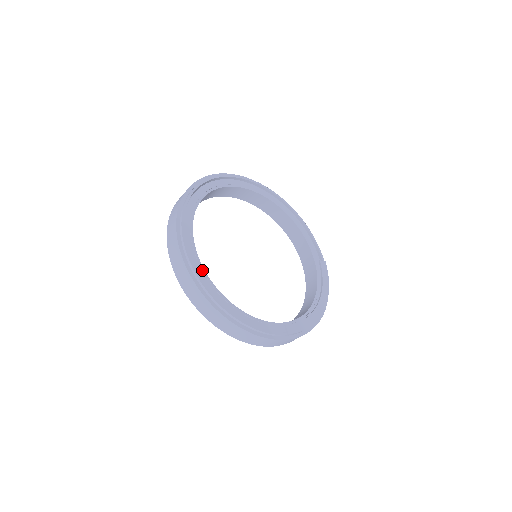
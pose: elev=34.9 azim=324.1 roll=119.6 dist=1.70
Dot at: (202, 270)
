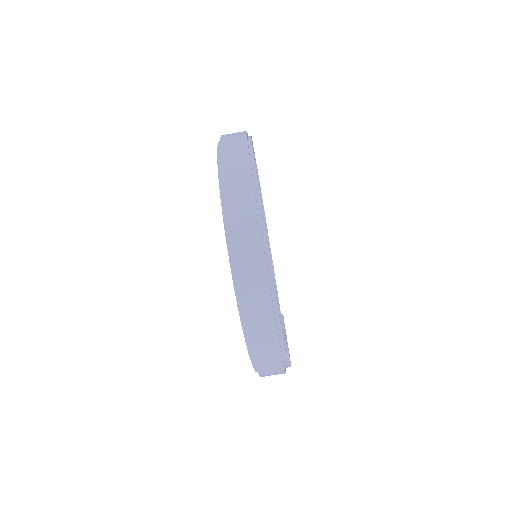
Dot at: occluded
